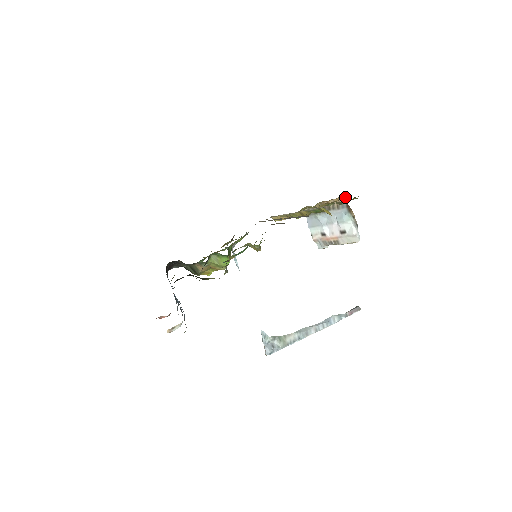
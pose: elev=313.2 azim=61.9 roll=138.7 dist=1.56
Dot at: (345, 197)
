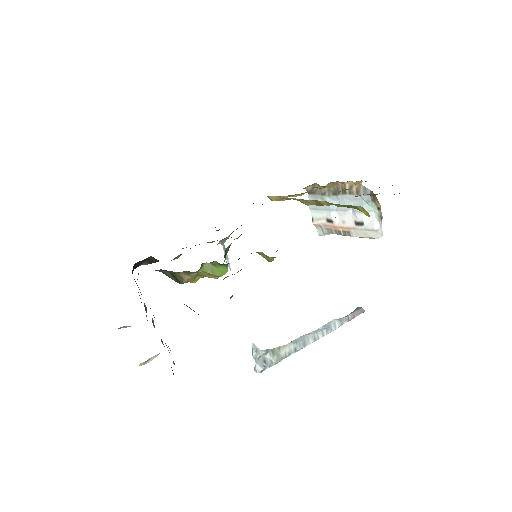
Dot at: occluded
